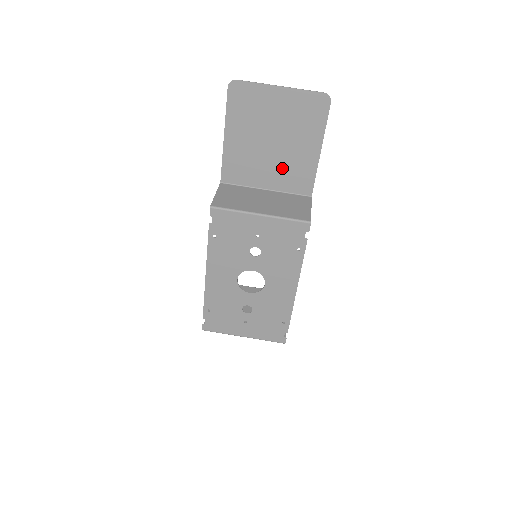
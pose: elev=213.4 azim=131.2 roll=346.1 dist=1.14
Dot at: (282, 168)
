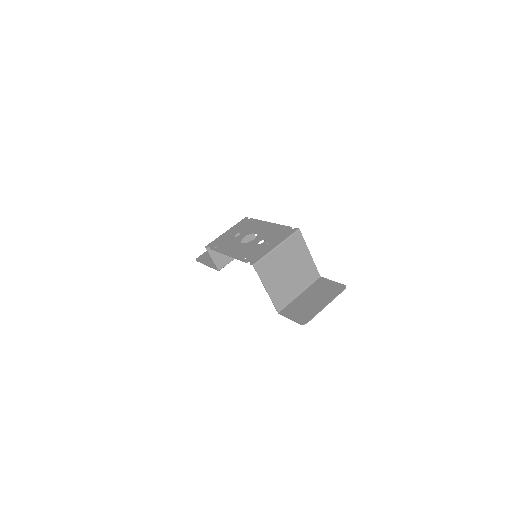
Dot at: occluded
